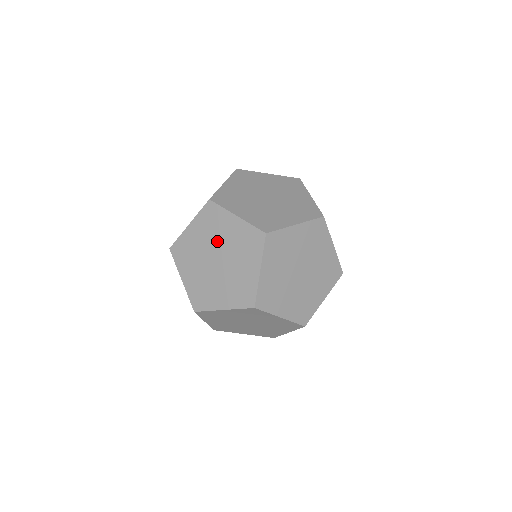
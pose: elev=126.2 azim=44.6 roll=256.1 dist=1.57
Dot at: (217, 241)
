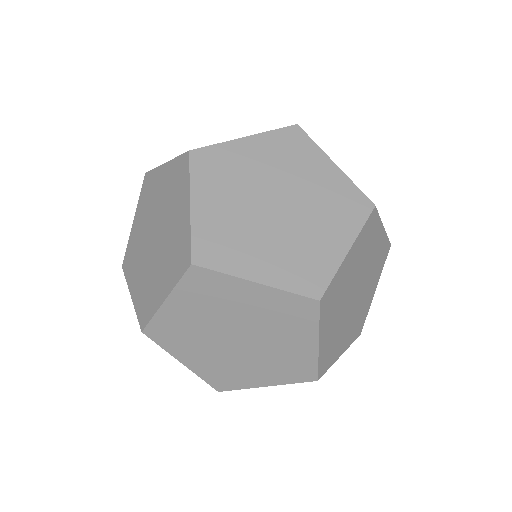
Dot at: occluded
